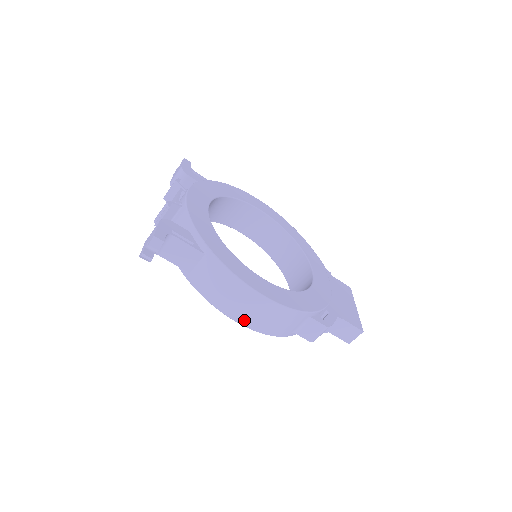
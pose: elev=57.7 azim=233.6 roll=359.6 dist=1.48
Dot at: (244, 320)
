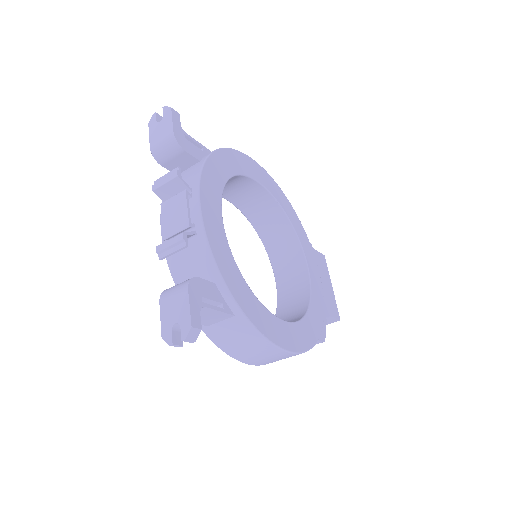
Dot at: (258, 363)
